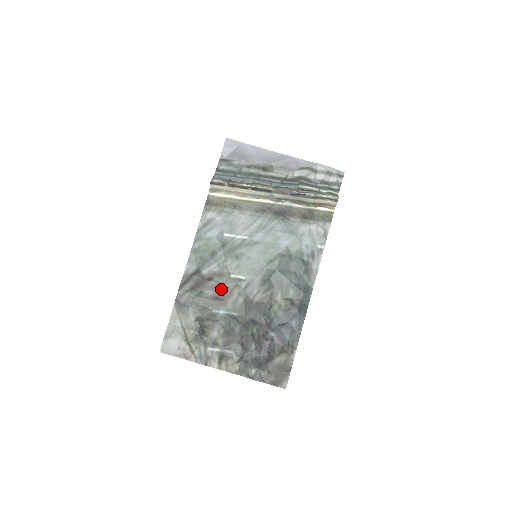
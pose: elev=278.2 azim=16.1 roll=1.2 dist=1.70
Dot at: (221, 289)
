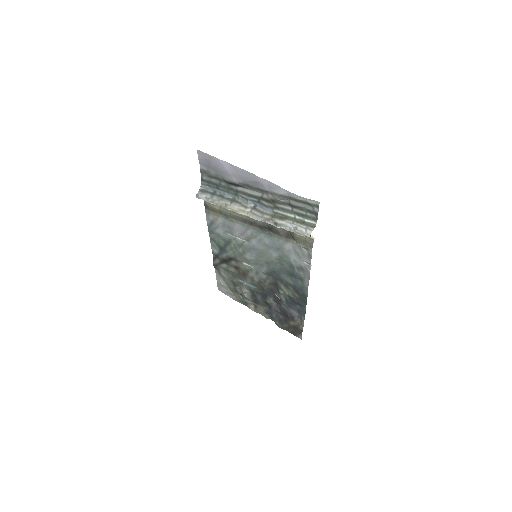
Dot at: (240, 269)
